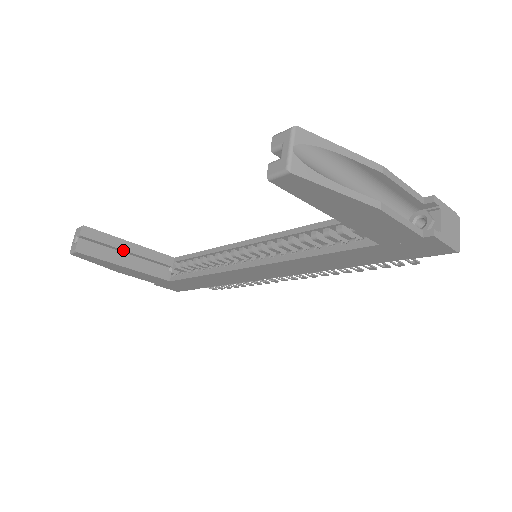
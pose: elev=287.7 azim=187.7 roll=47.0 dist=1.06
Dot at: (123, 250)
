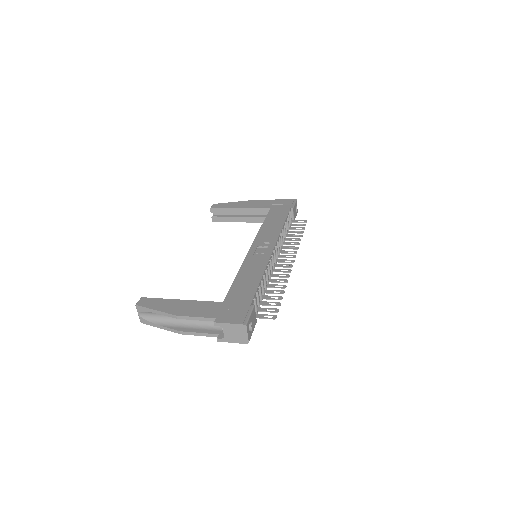
Dot at: (237, 213)
